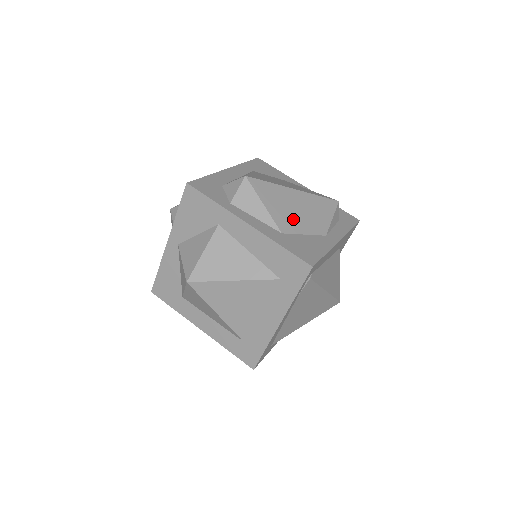
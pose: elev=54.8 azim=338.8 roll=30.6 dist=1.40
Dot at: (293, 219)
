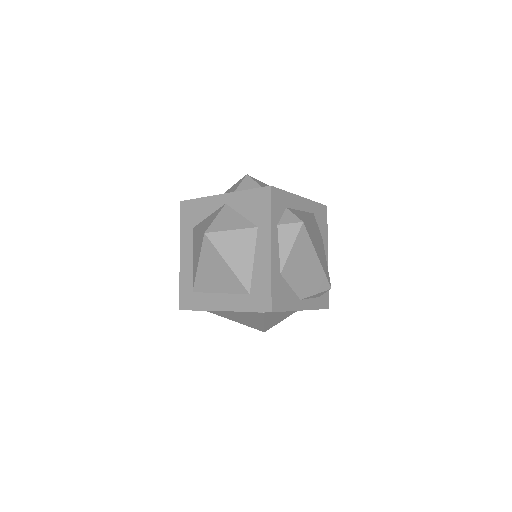
Dot at: (296, 273)
